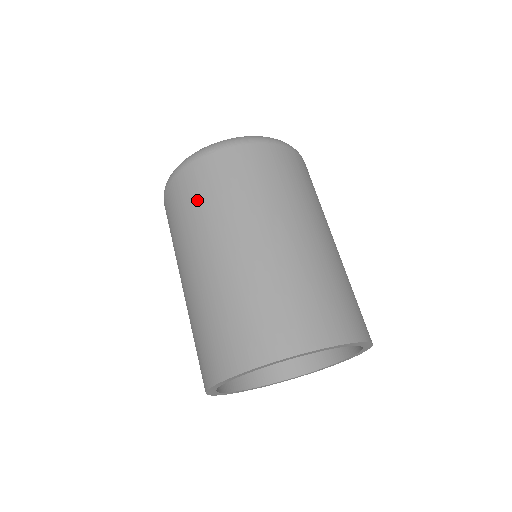
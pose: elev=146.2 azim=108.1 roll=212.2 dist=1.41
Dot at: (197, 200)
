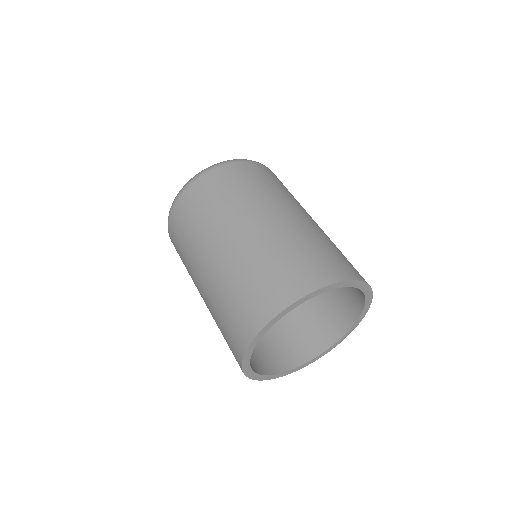
Dot at: (209, 202)
